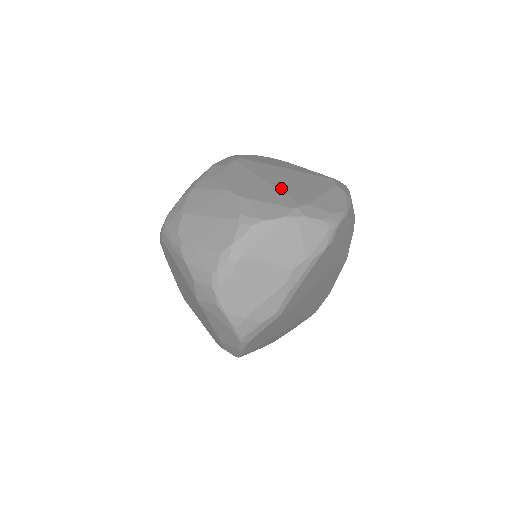
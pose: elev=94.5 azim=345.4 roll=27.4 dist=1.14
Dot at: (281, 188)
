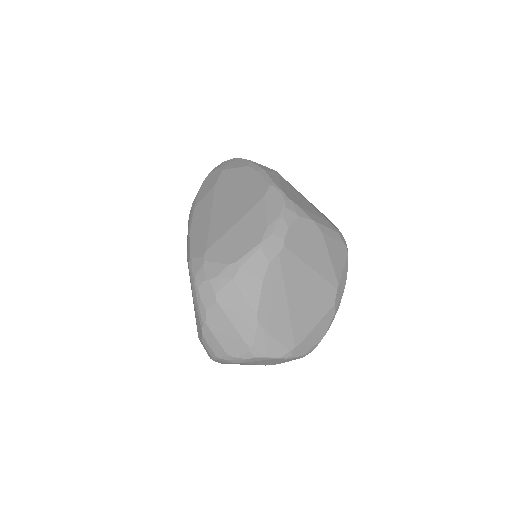
Dot at: (293, 316)
